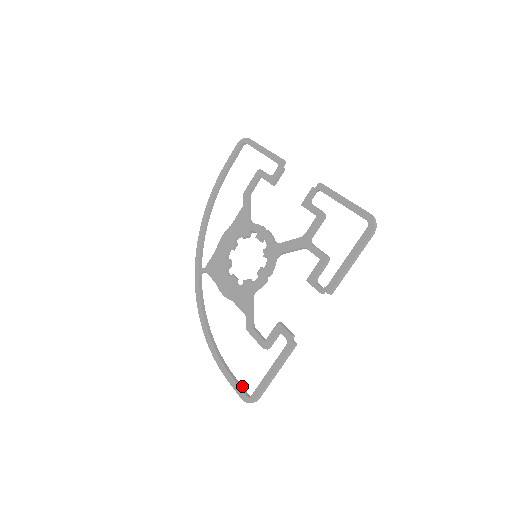
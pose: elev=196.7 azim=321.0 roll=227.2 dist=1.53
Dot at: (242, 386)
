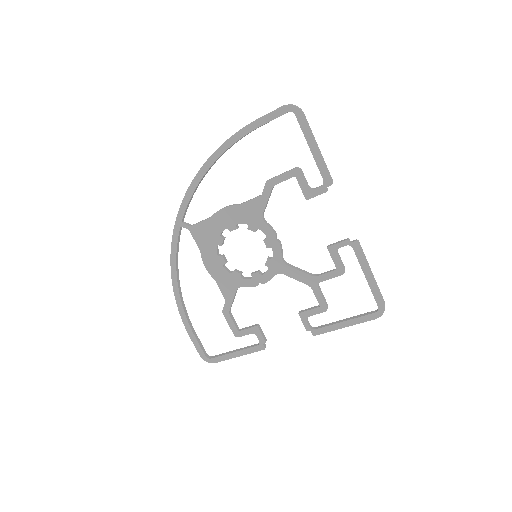
Dot at: (202, 345)
